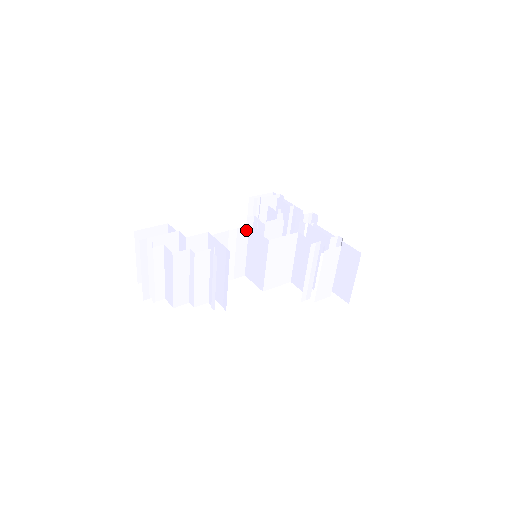
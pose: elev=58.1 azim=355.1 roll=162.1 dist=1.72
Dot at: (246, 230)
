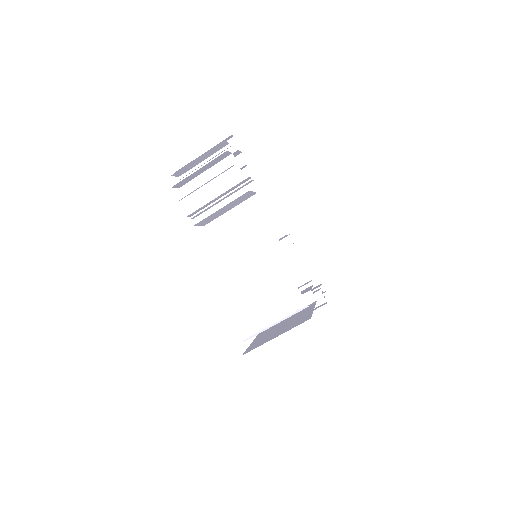
Dot at: (278, 237)
